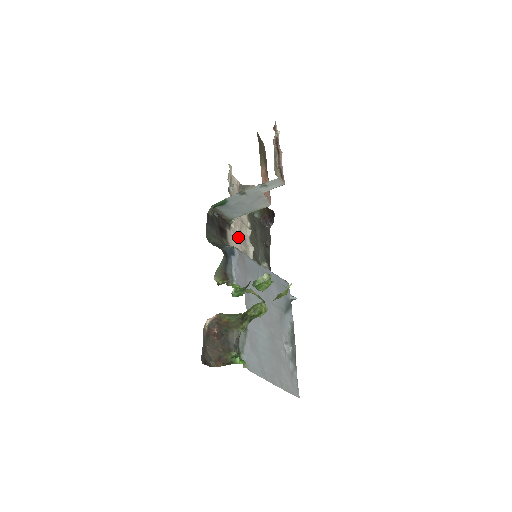
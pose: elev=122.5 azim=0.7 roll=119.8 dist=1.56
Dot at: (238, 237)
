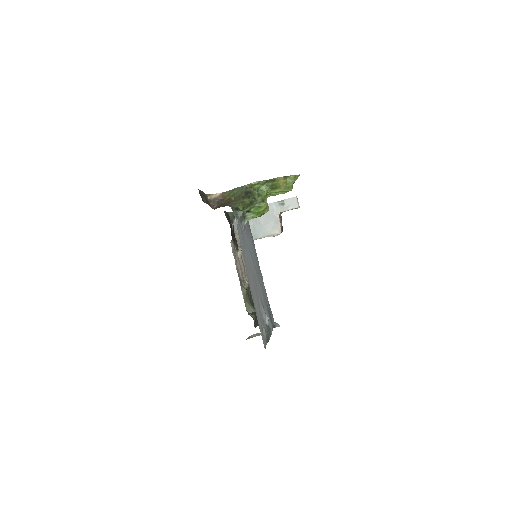
Dot at: (240, 265)
